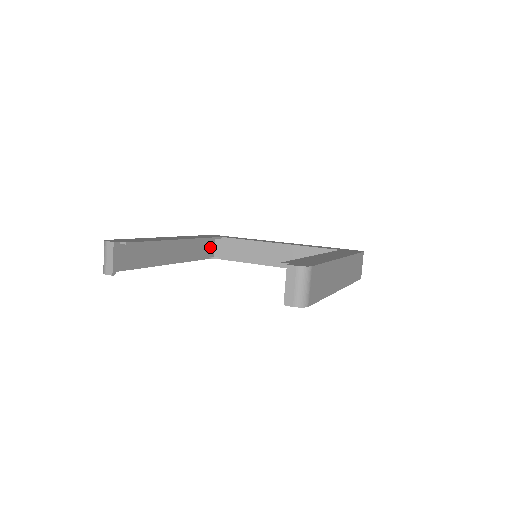
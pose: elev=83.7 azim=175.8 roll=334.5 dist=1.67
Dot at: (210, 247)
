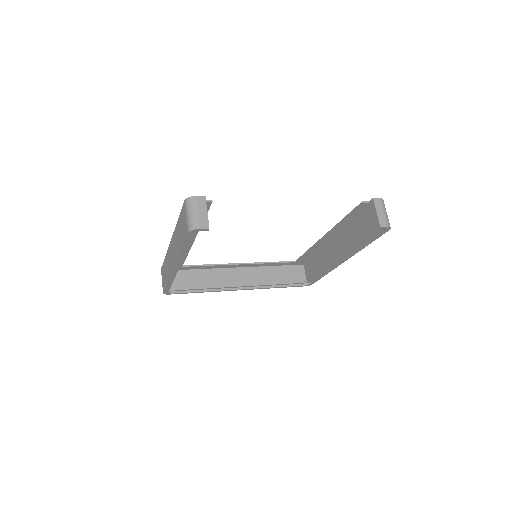
Dot at: occluded
